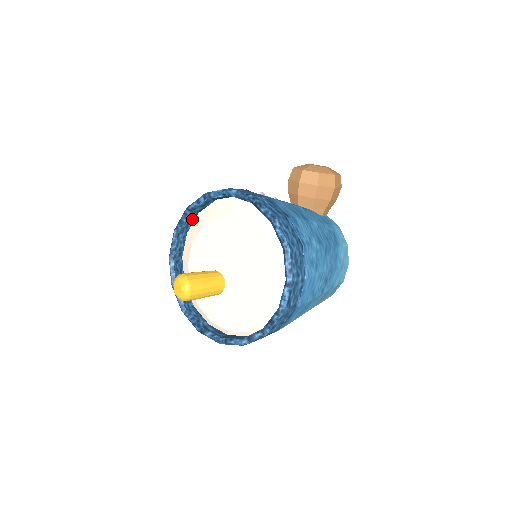
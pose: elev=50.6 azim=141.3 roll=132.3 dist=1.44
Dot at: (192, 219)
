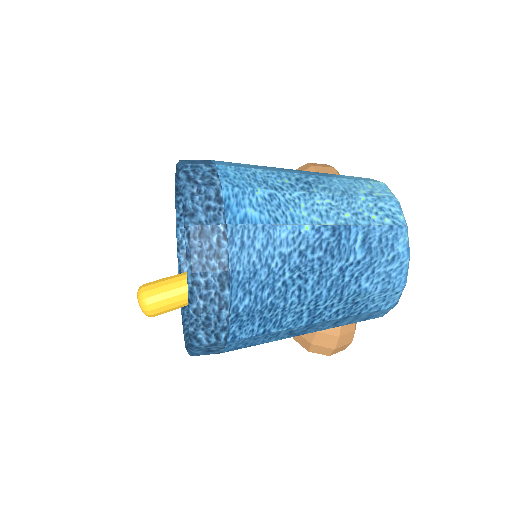
Dot at: occluded
